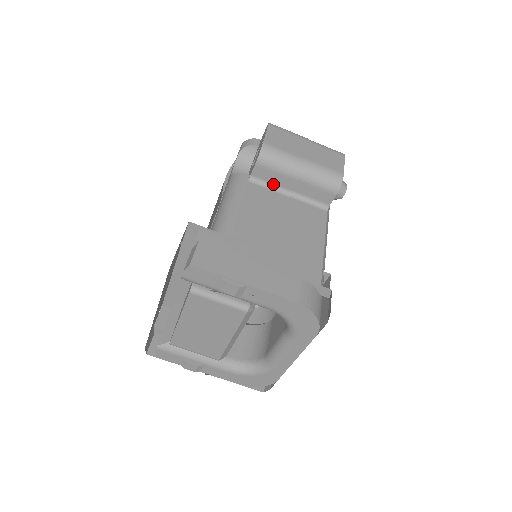
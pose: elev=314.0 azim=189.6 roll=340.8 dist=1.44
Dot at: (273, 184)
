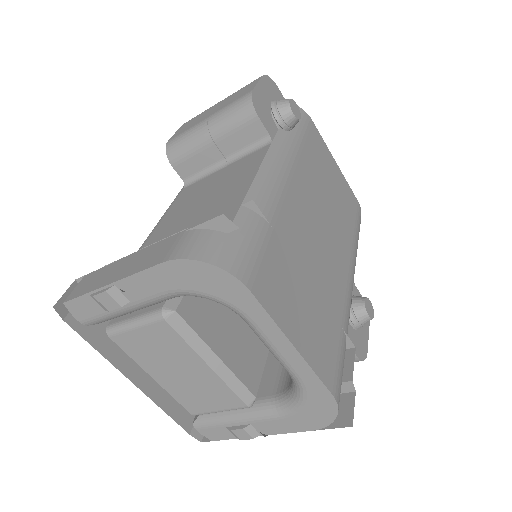
Dot at: (205, 169)
